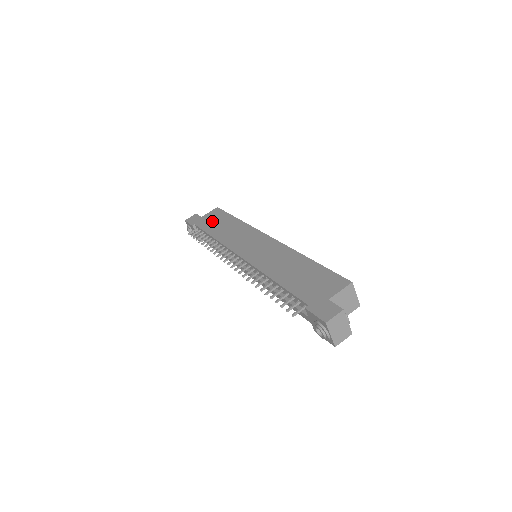
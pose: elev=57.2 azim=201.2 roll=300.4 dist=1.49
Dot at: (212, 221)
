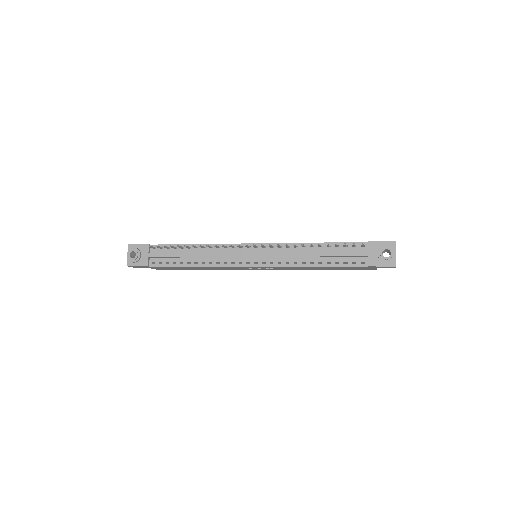
Dot at: occluded
